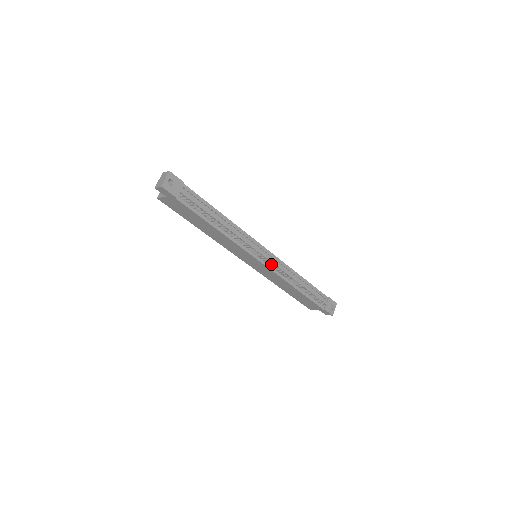
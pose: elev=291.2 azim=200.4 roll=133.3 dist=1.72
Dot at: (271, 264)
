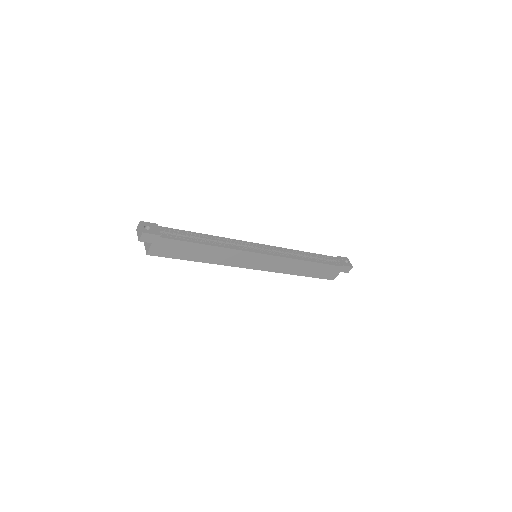
Dot at: (271, 250)
